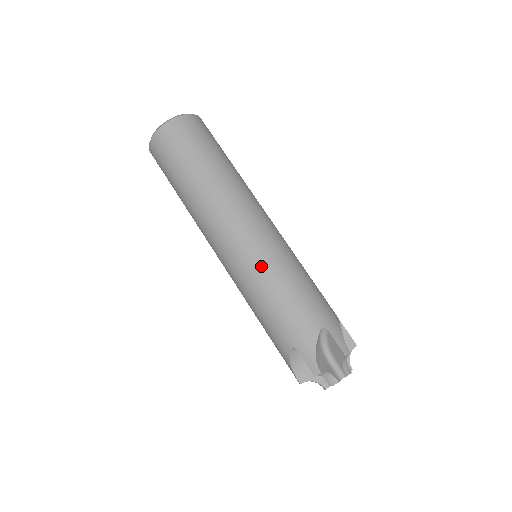
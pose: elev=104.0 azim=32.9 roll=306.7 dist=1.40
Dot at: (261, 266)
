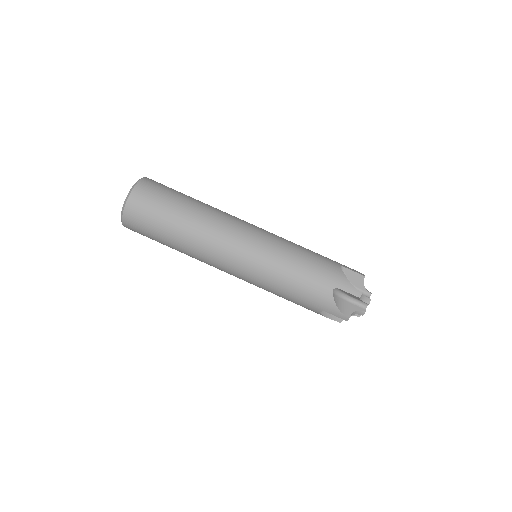
Dot at: (264, 273)
